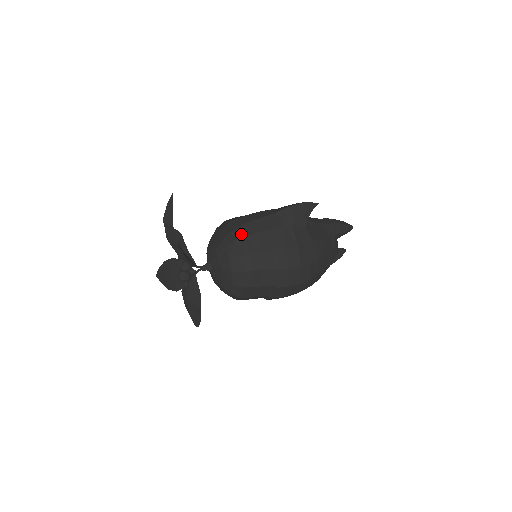
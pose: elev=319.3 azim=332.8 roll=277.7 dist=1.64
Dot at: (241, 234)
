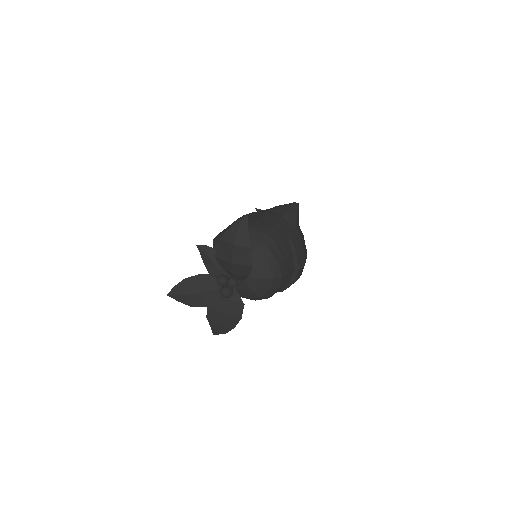
Dot at: (272, 242)
